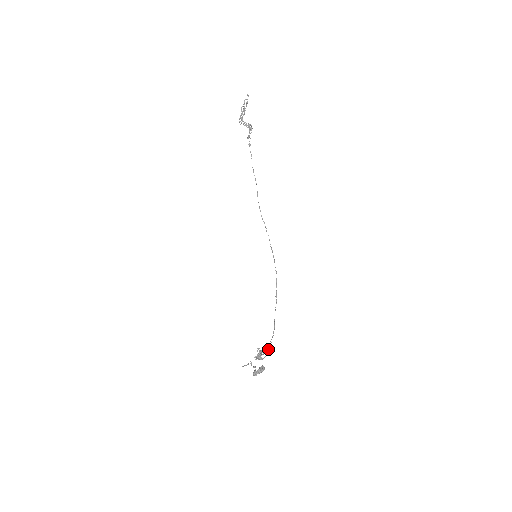
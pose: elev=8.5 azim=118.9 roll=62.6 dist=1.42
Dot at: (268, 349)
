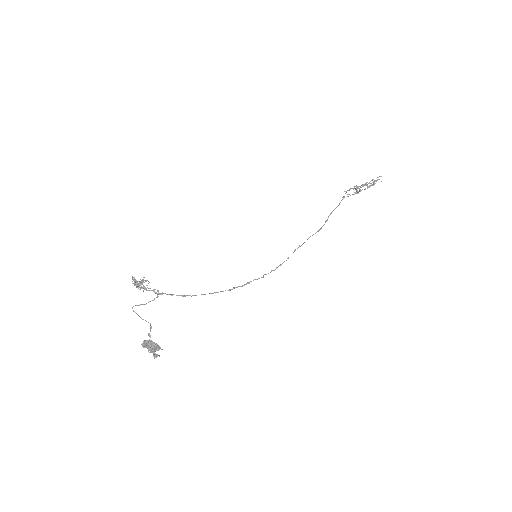
Dot at: (158, 294)
